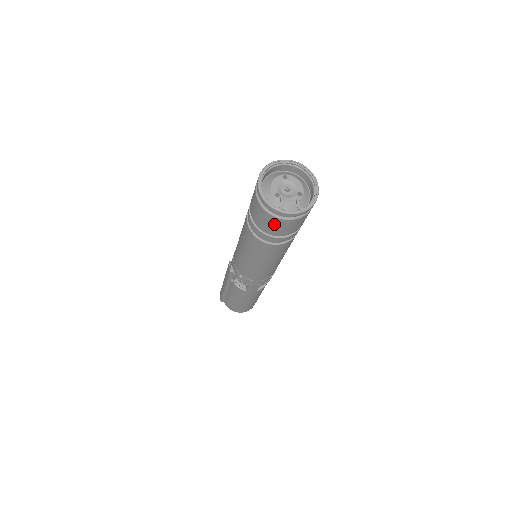
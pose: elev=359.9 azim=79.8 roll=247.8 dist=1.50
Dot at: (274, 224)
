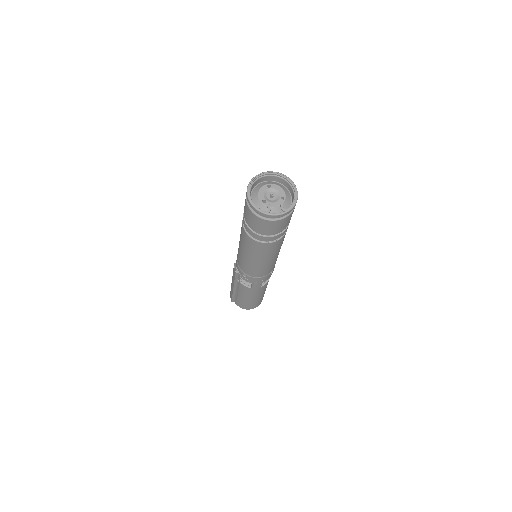
Dot at: (265, 225)
